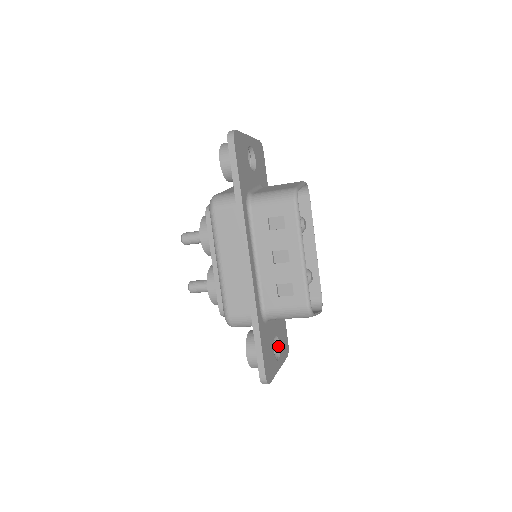
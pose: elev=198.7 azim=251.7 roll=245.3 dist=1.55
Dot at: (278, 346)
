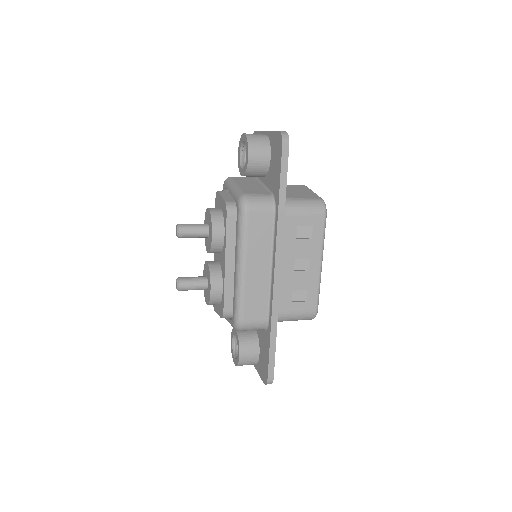
Dot at: occluded
